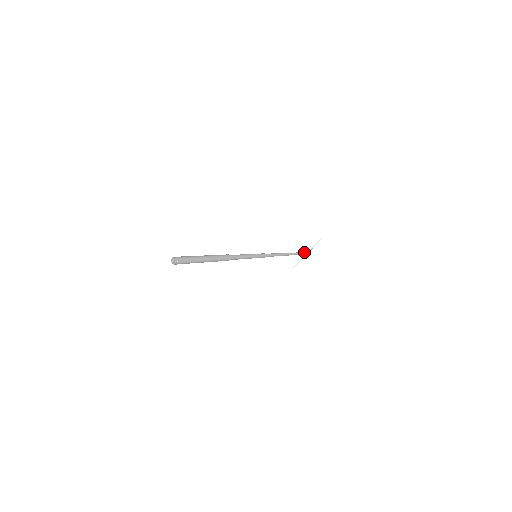
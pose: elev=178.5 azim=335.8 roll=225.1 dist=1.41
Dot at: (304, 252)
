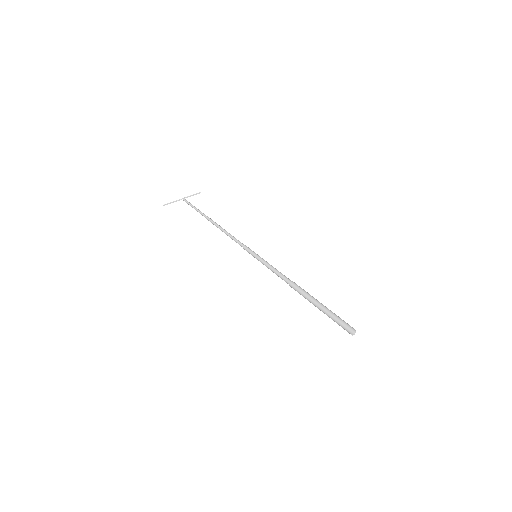
Dot at: (189, 202)
